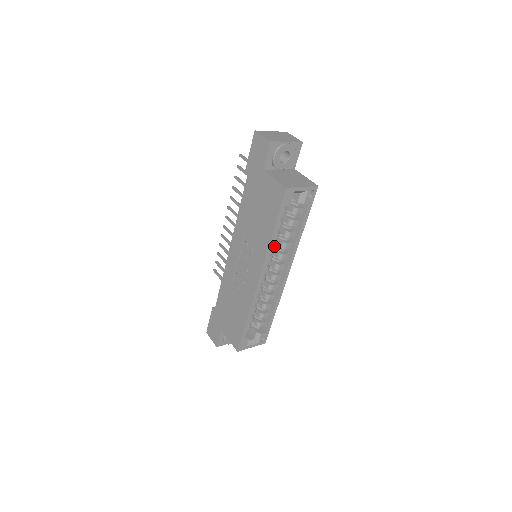
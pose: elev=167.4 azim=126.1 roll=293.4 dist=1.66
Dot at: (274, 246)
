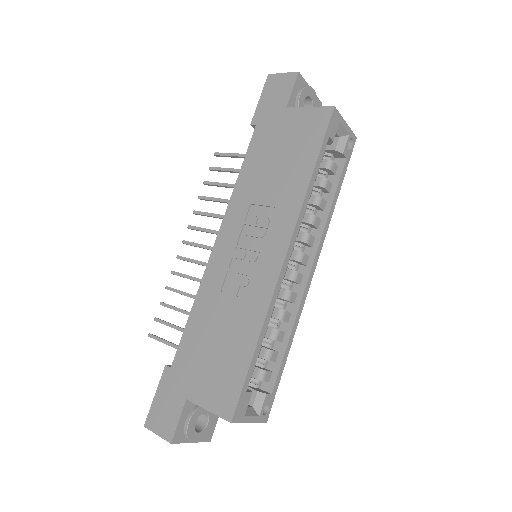
Dot at: occluded
